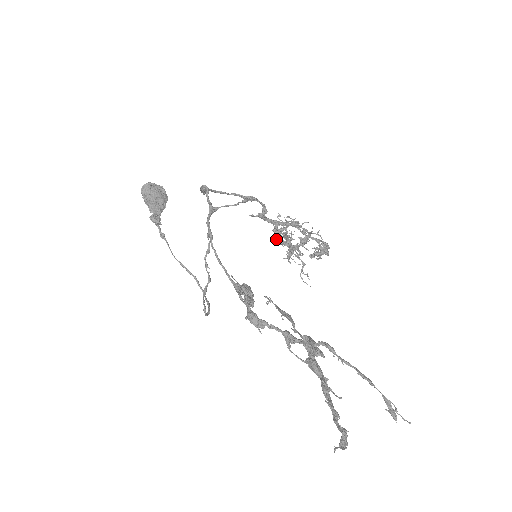
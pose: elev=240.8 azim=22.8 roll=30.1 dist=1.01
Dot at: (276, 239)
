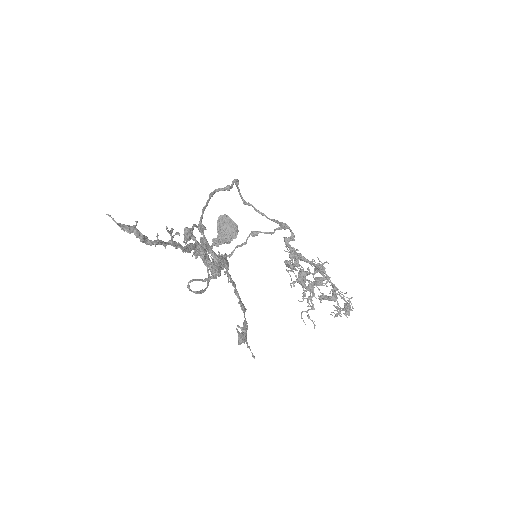
Dot at: occluded
